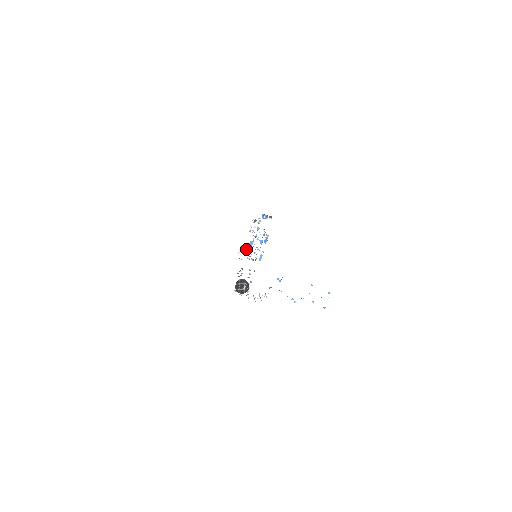
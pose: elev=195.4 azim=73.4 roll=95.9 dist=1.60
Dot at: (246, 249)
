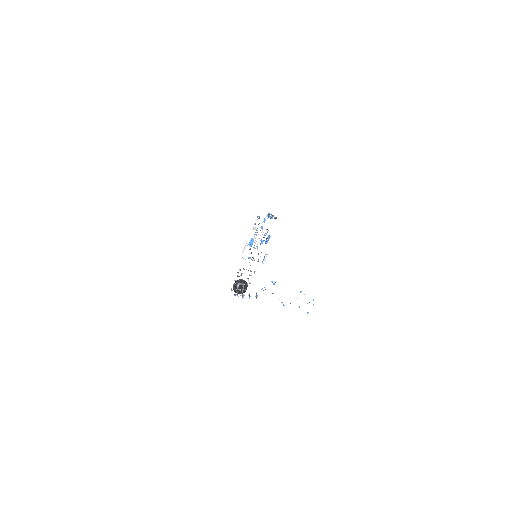
Dot at: (250, 249)
